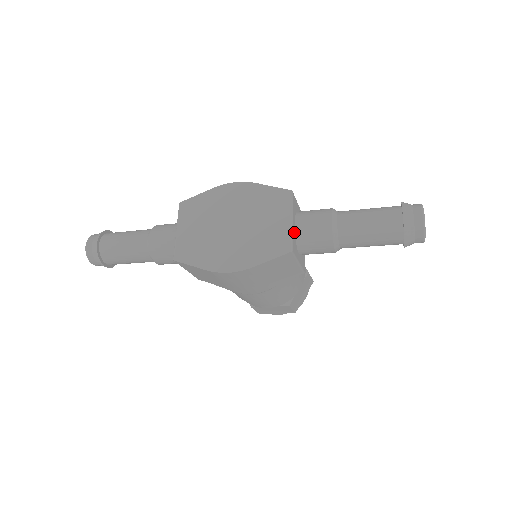
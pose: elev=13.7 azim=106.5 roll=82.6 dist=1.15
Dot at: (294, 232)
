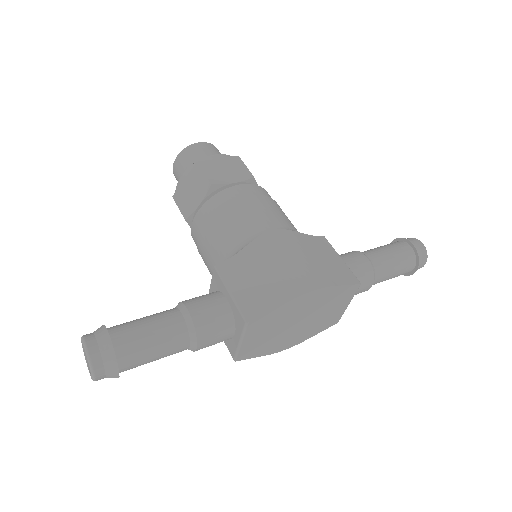
Dot at: occluded
